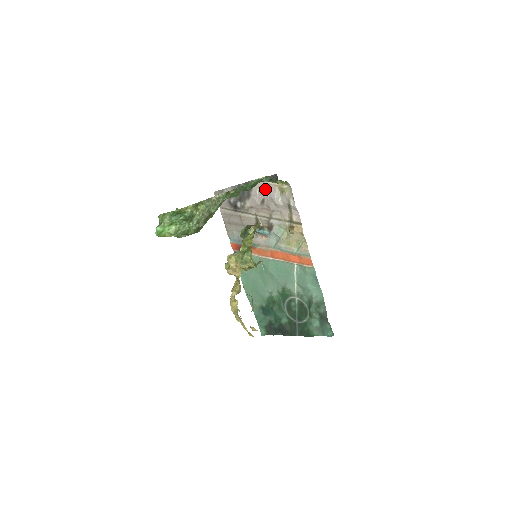
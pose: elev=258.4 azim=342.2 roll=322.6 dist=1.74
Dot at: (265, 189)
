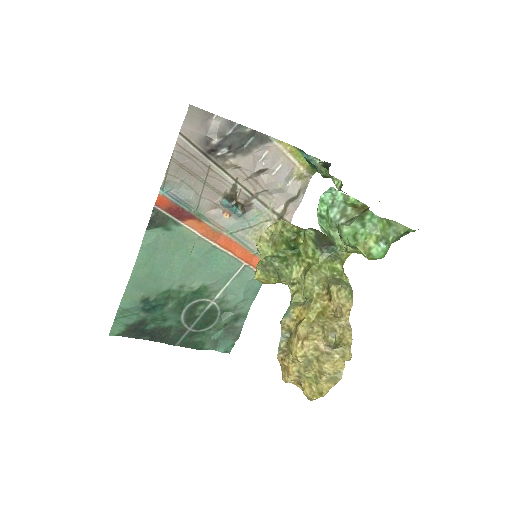
Dot at: (277, 158)
